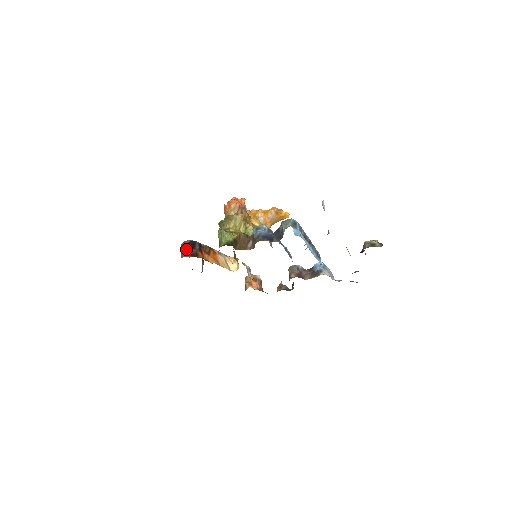
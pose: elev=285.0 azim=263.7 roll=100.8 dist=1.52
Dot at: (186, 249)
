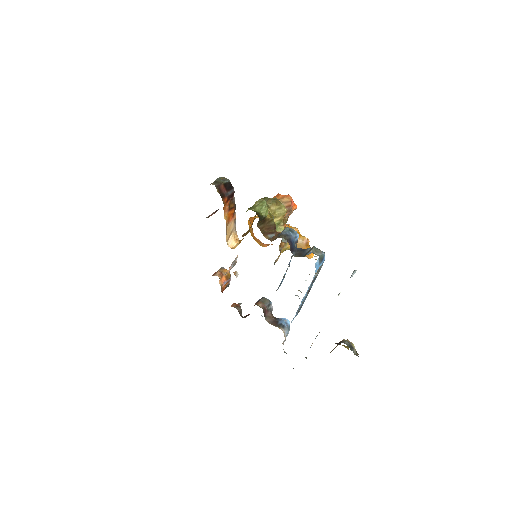
Dot at: (222, 183)
